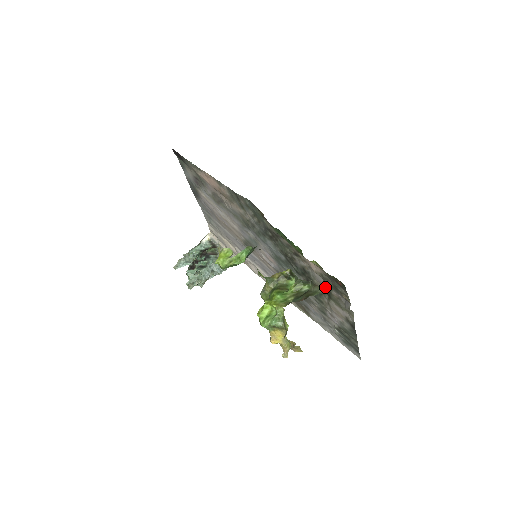
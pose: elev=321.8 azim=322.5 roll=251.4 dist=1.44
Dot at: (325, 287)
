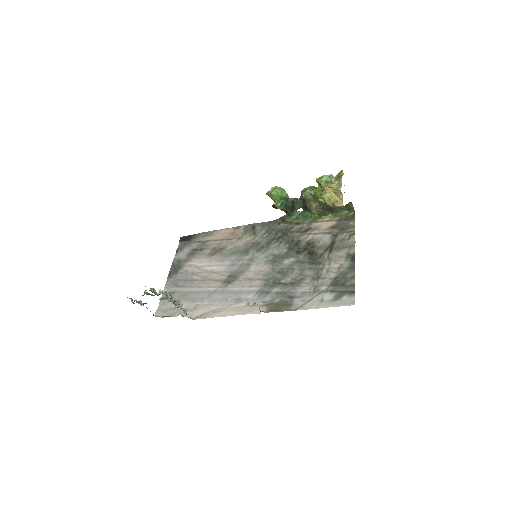
Dot at: (329, 242)
